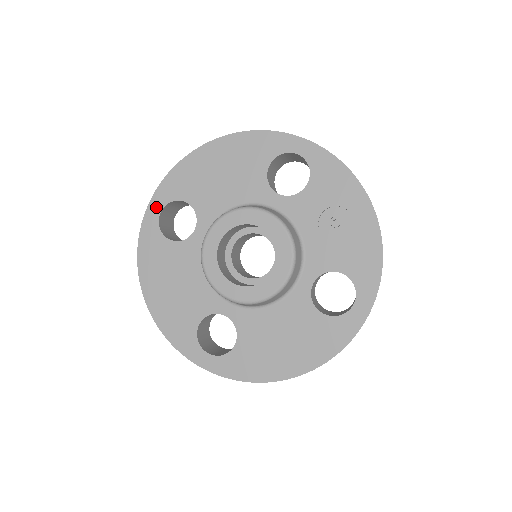
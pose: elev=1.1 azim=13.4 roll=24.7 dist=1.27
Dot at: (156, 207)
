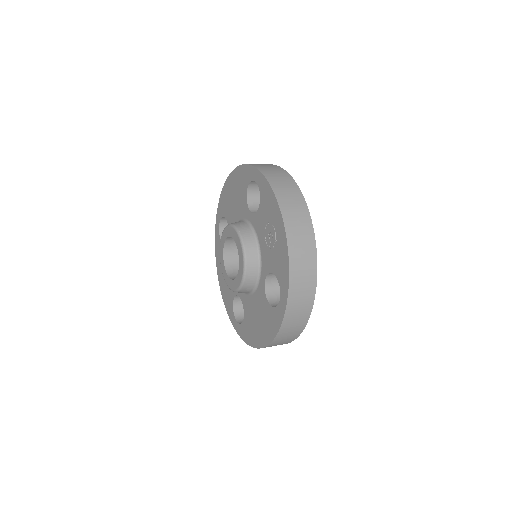
Dot at: (218, 221)
